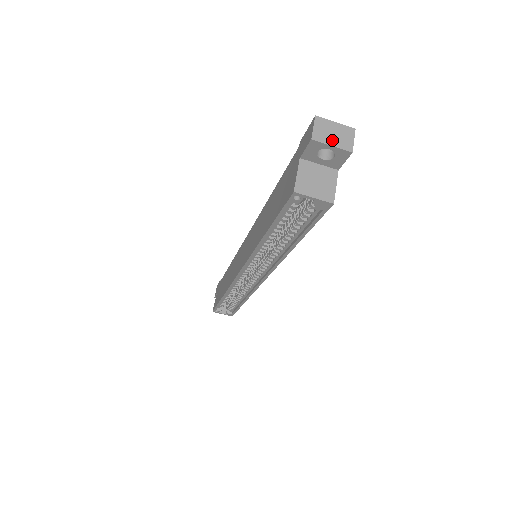
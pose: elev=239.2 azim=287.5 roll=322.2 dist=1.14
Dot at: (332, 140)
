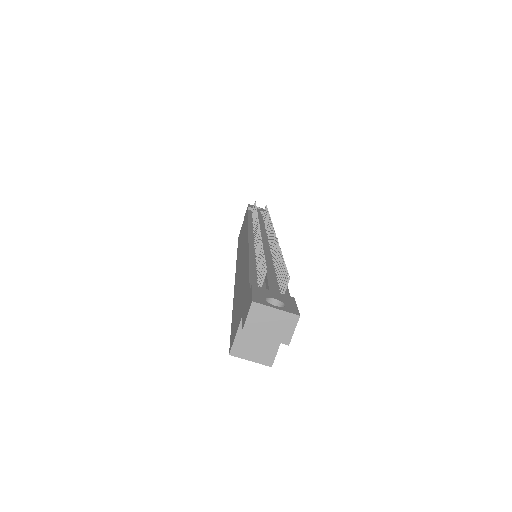
Dot at: (267, 332)
